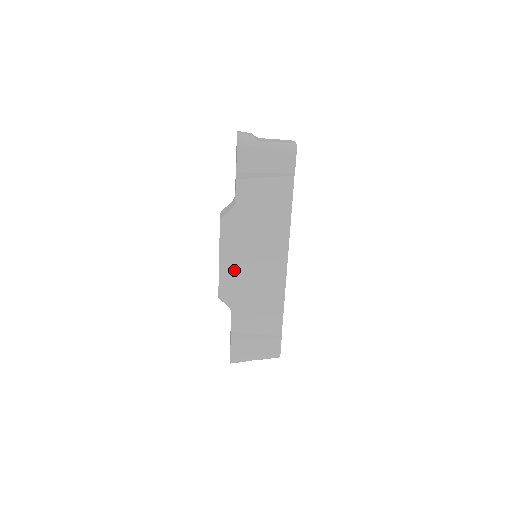
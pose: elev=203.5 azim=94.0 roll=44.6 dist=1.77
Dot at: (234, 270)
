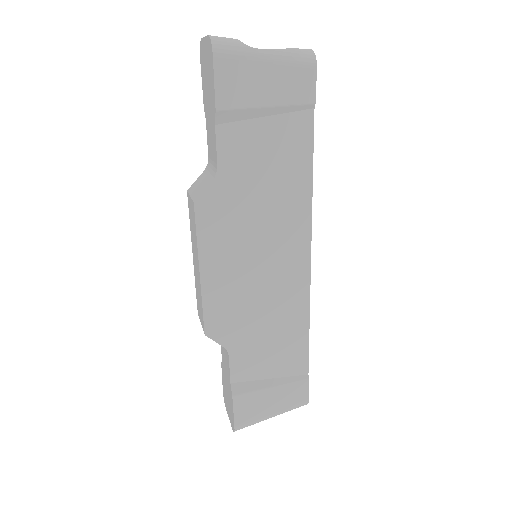
Dot at: (226, 286)
